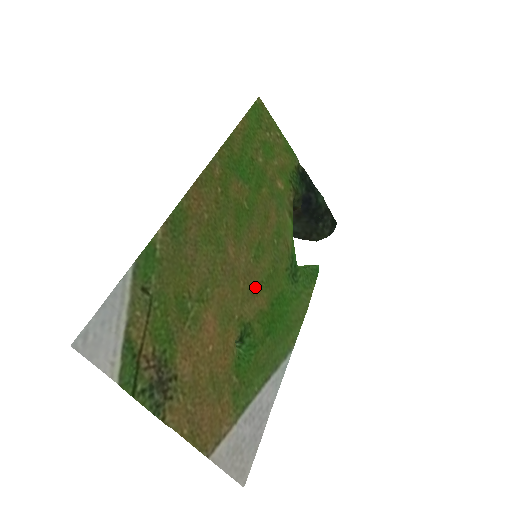
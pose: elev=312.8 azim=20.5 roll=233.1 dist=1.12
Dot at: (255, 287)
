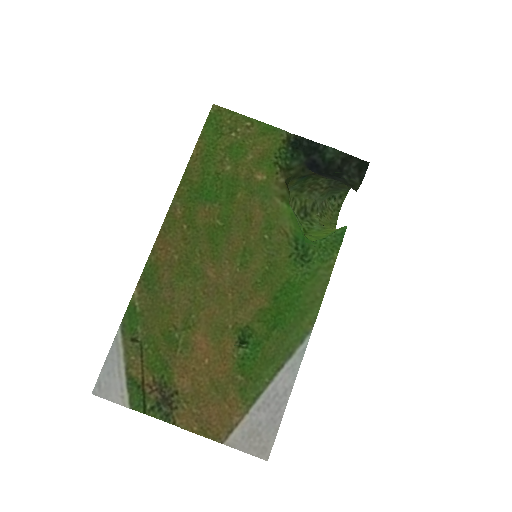
Dot at: (248, 292)
